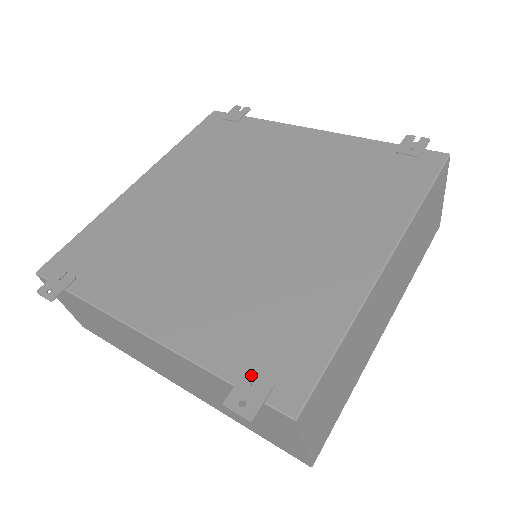
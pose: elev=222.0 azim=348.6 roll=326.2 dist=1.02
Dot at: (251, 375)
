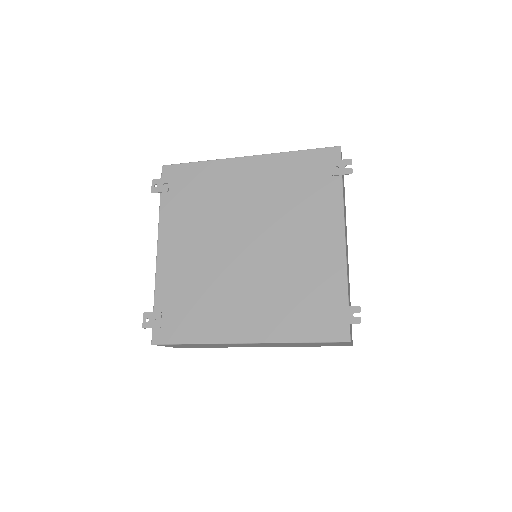
Dot at: (159, 316)
